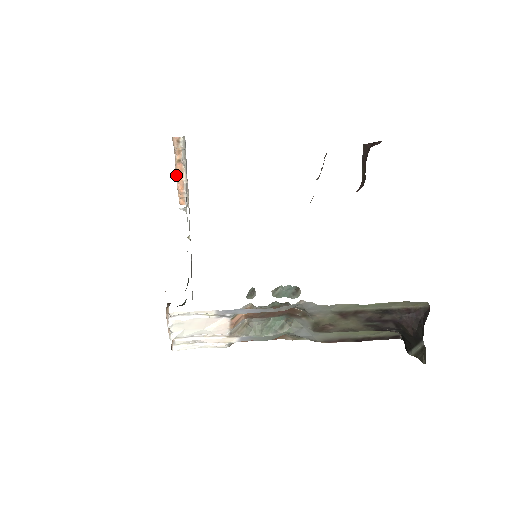
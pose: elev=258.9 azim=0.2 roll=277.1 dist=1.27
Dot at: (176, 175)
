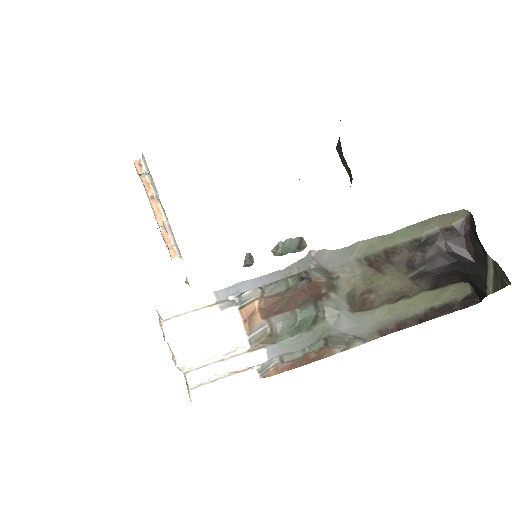
Dot at: (156, 220)
